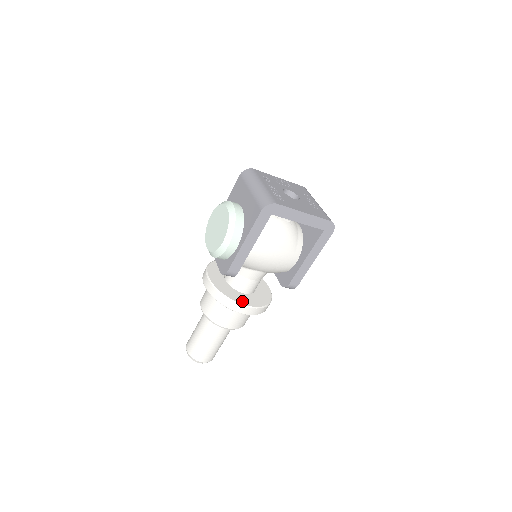
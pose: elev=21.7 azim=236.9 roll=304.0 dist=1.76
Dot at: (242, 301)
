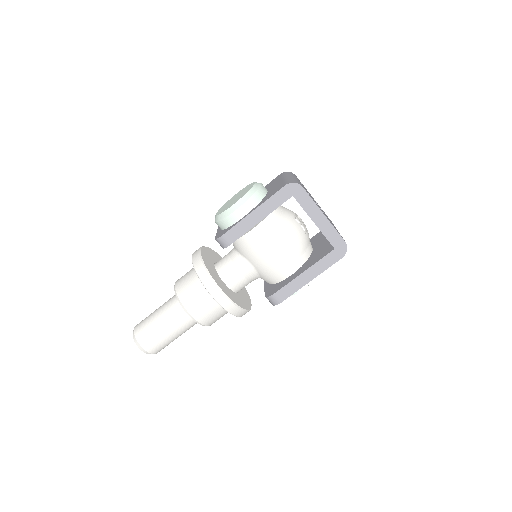
Dot at: (219, 284)
